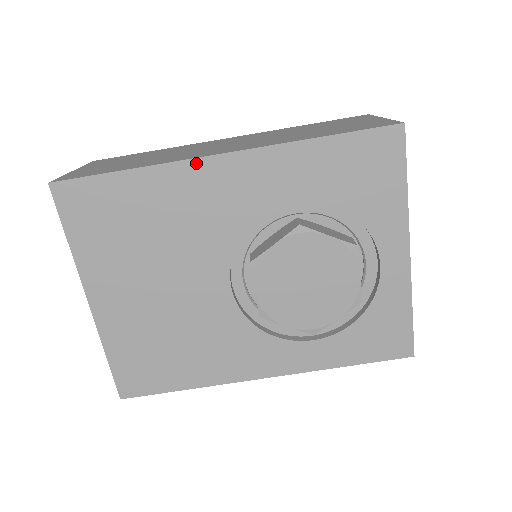
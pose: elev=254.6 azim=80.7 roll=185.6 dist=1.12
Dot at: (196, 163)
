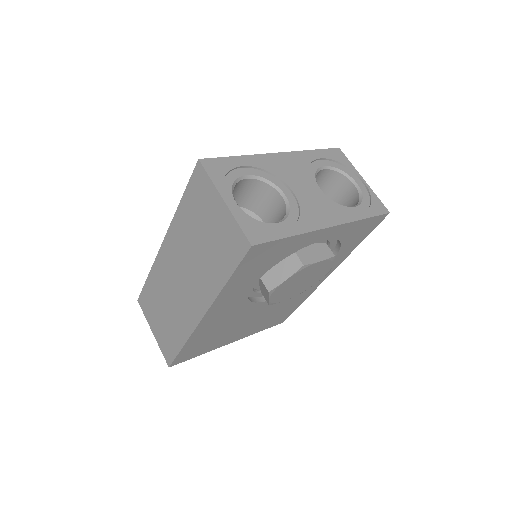
Dot at: (199, 327)
